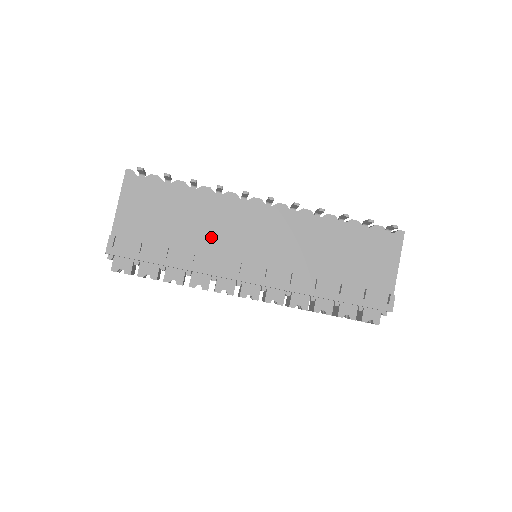
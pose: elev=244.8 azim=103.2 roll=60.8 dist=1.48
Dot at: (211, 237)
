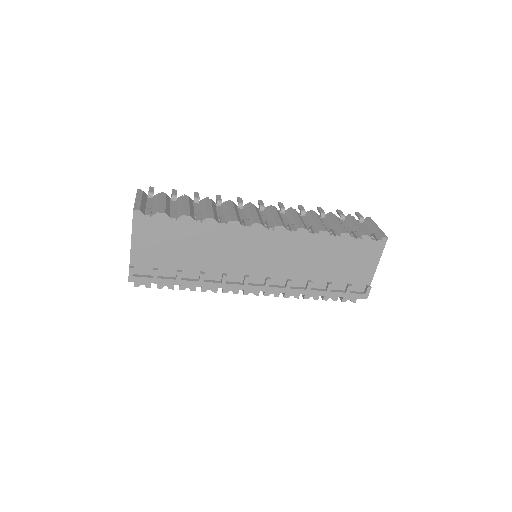
Dot at: (218, 258)
